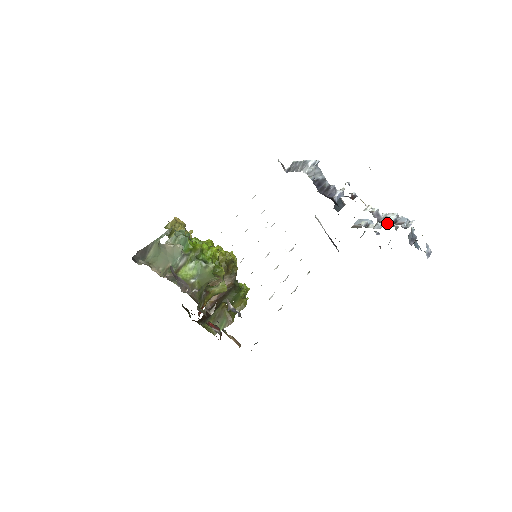
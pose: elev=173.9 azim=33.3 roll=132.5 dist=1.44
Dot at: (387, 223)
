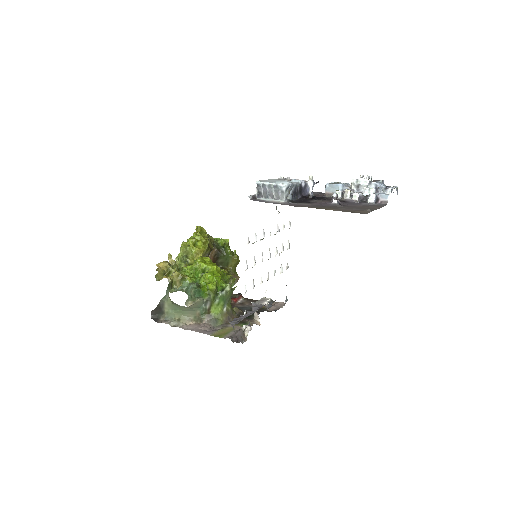
Dot at: (365, 194)
